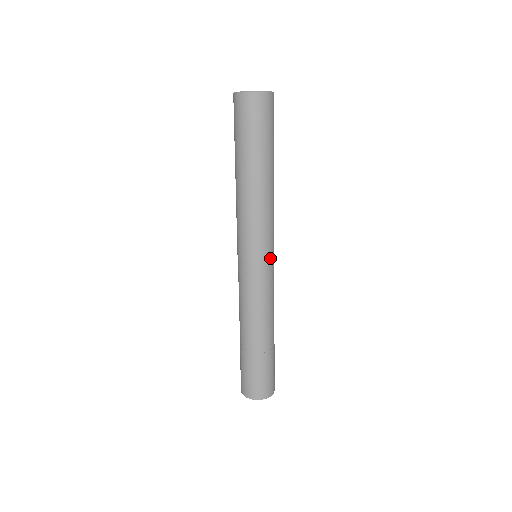
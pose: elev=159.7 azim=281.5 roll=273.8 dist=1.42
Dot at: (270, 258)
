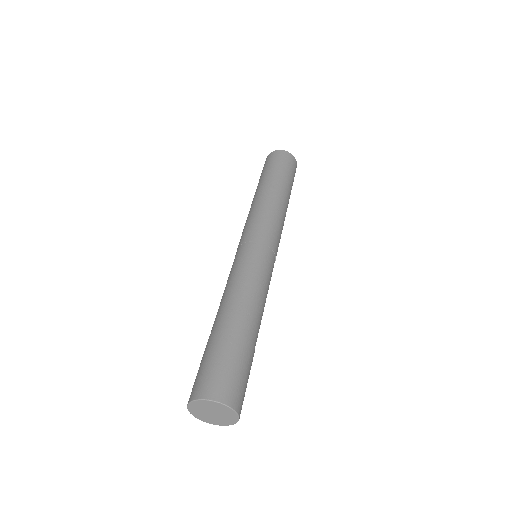
Dot at: (266, 244)
